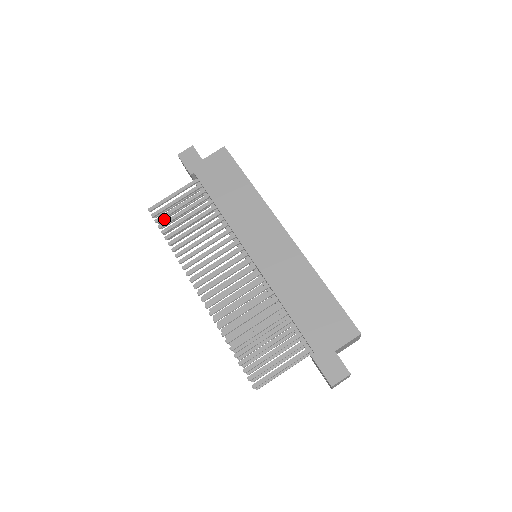
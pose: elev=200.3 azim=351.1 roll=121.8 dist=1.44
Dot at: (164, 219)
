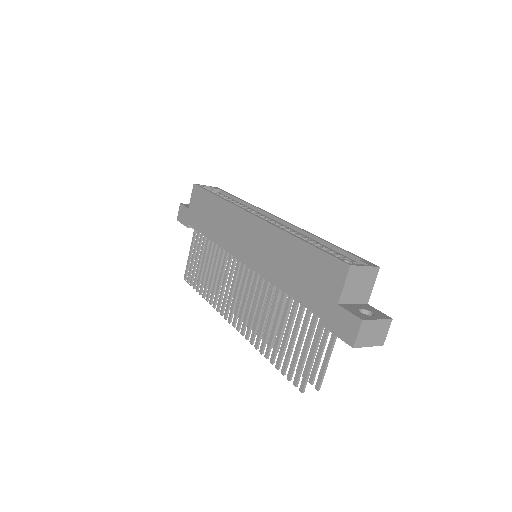
Dot at: occluded
